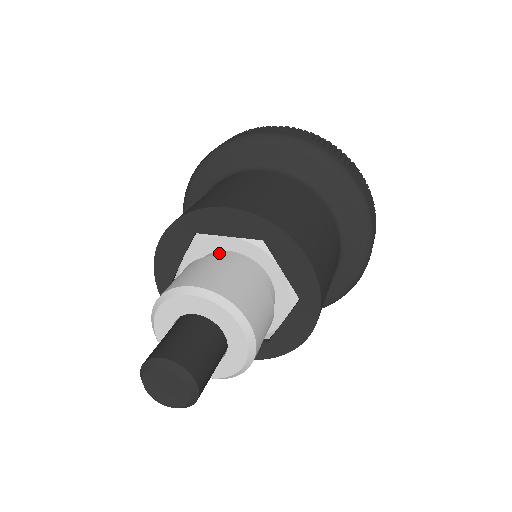
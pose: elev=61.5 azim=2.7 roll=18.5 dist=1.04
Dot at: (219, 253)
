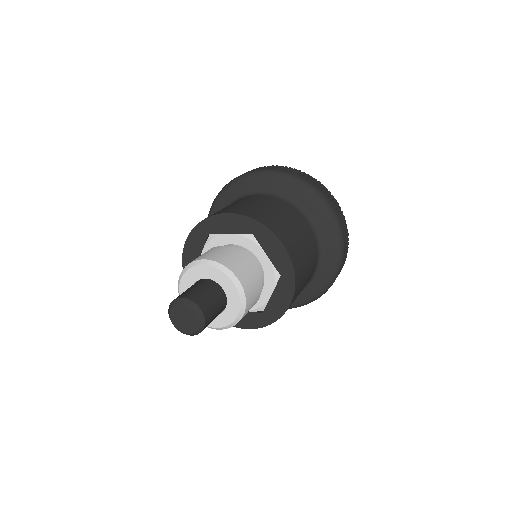
Dot at: occluded
